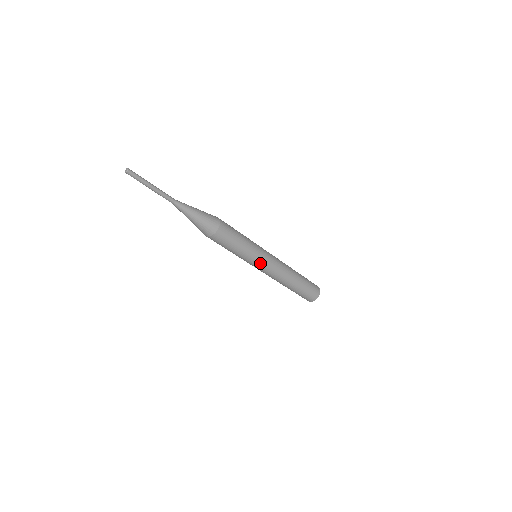
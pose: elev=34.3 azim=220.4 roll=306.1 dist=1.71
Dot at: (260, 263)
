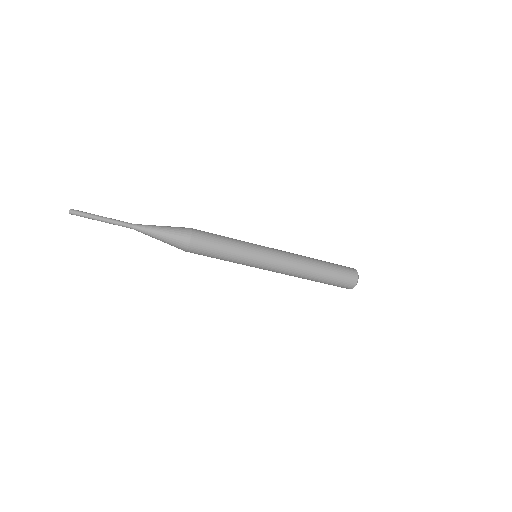
Dot at: (259, 264)
